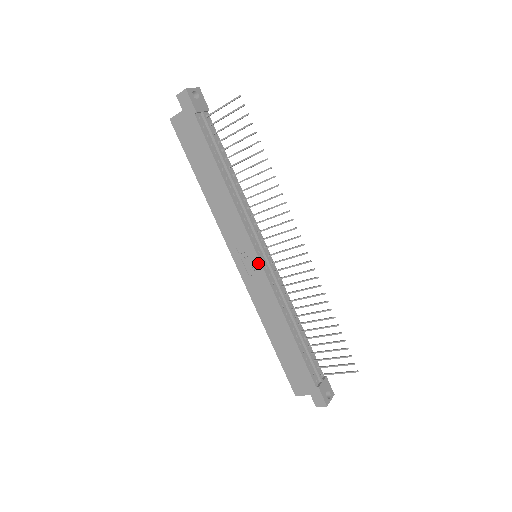
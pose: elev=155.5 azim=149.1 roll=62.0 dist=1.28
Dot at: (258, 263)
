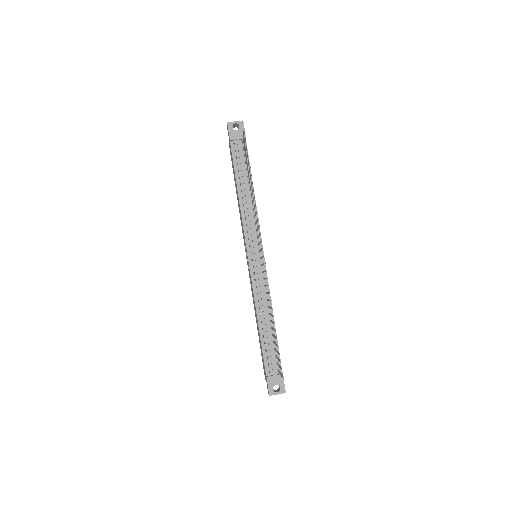
Dot at: (248, 261)
